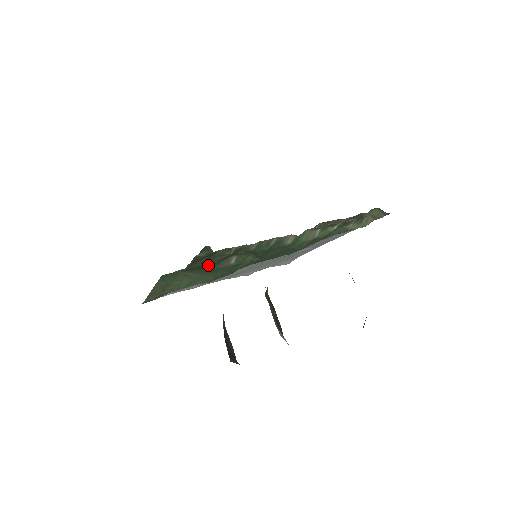
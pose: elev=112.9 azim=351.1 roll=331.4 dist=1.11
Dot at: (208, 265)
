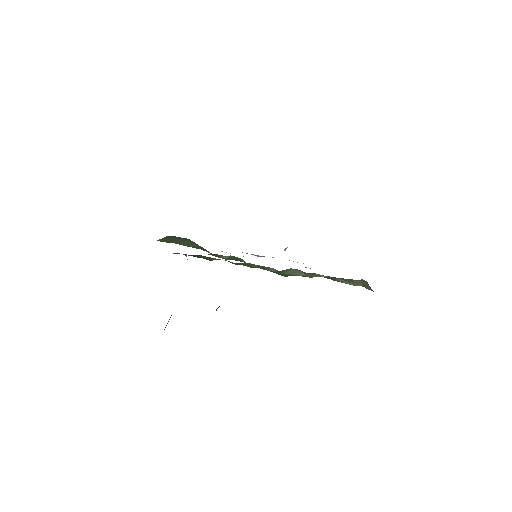
Dot at: occluded
